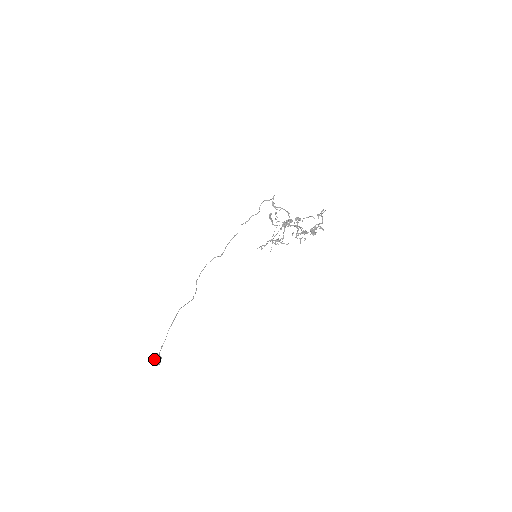
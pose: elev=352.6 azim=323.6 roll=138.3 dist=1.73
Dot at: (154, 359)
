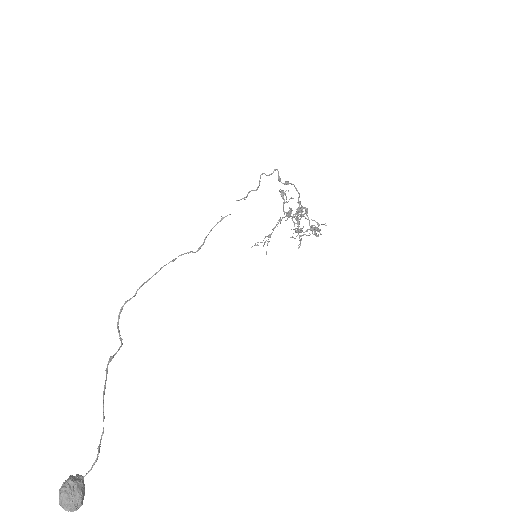
Dot at: (78, 490)
